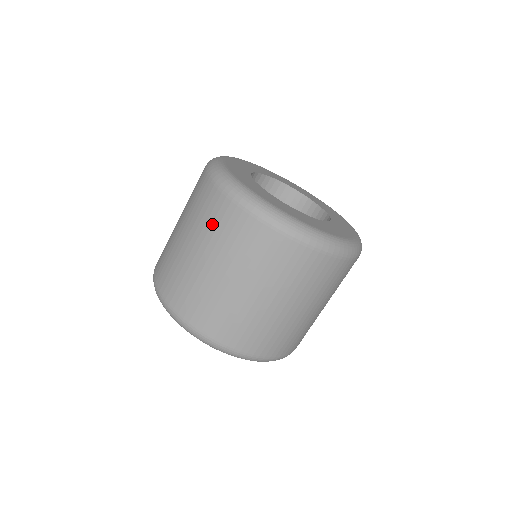
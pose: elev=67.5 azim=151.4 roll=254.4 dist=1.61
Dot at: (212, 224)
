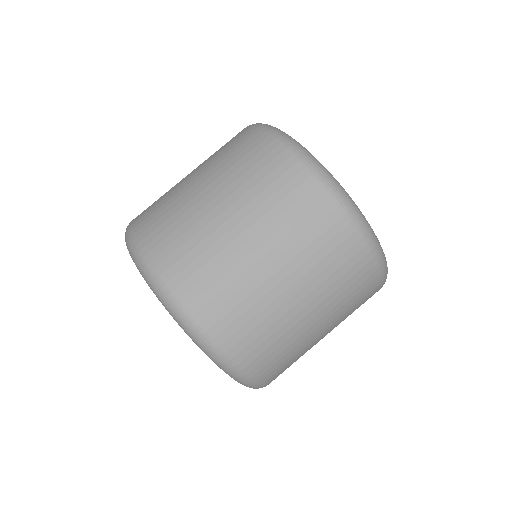
Dot at: (254, 175)
